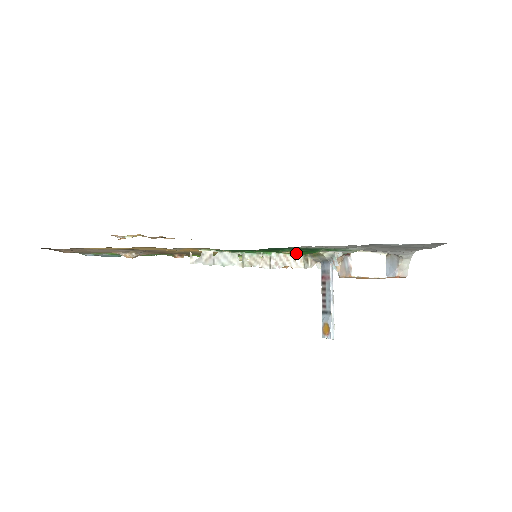
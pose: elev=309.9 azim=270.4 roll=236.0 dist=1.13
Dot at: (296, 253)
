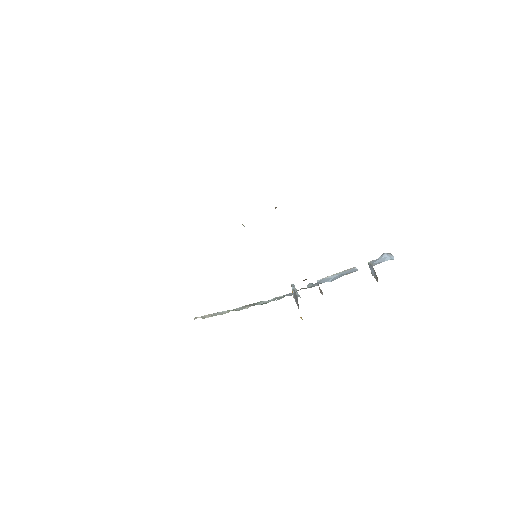
Dot at: occluded
